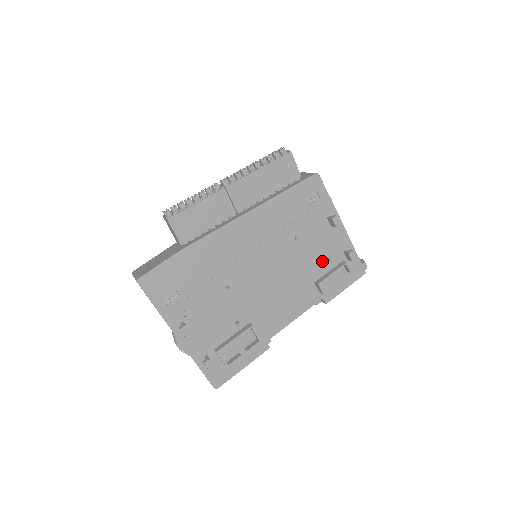
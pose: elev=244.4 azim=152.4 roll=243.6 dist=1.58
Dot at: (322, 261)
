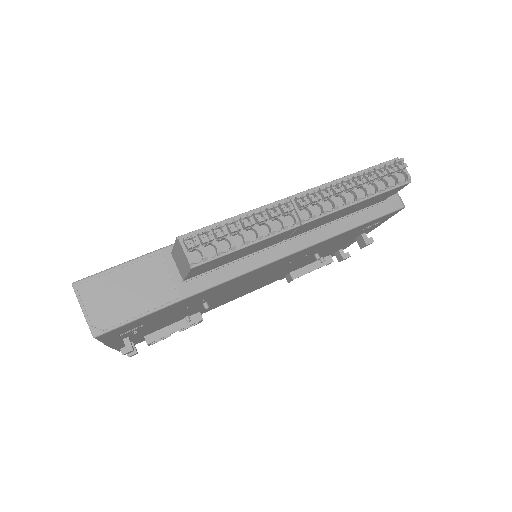
Dot at: (314, 260)
